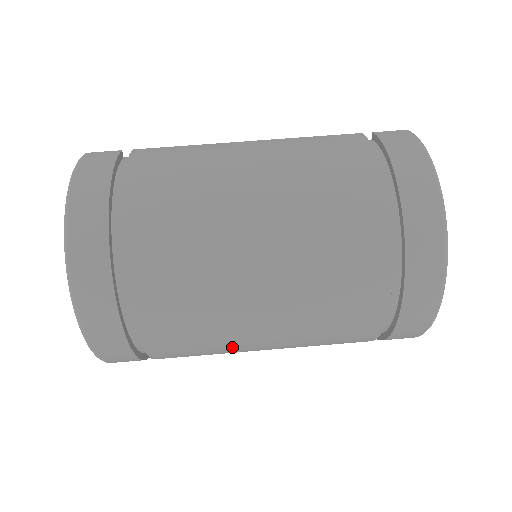
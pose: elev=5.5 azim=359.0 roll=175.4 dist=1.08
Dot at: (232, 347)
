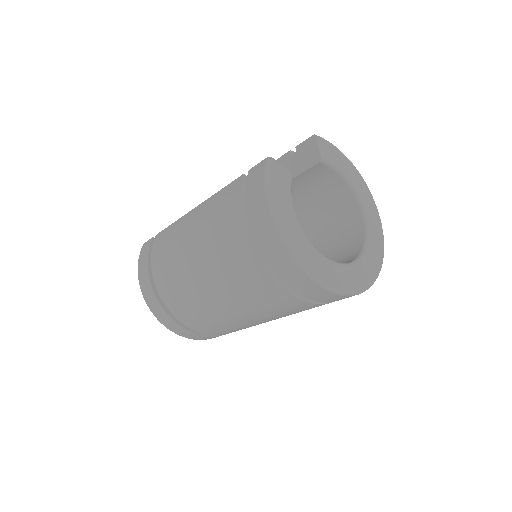
Dot at: occluded
